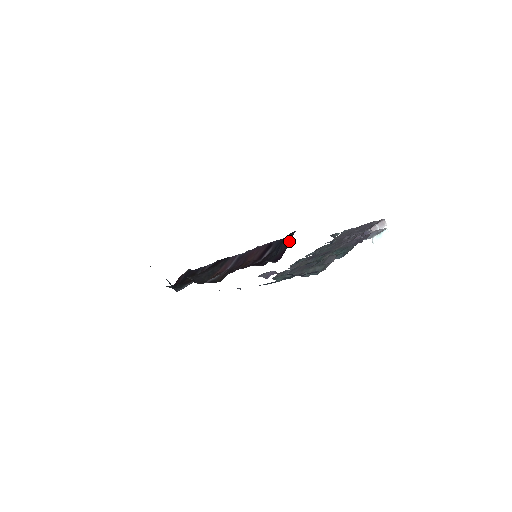
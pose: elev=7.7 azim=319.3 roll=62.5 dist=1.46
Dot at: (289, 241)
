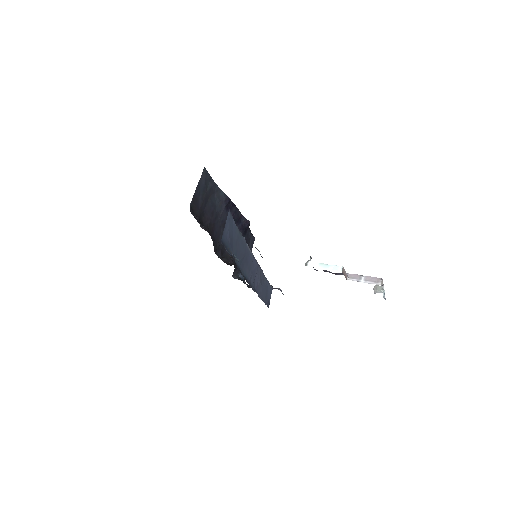
Dot at: occluded
